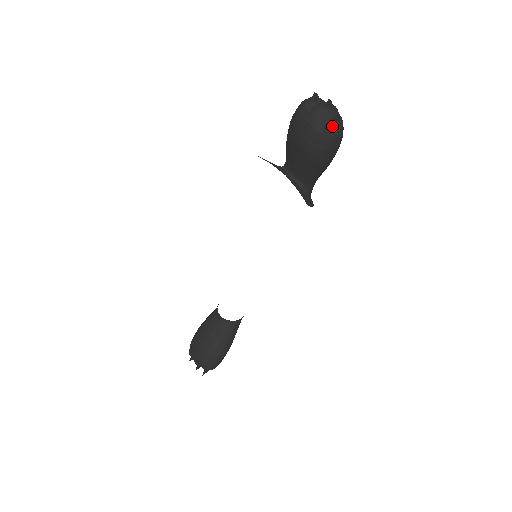
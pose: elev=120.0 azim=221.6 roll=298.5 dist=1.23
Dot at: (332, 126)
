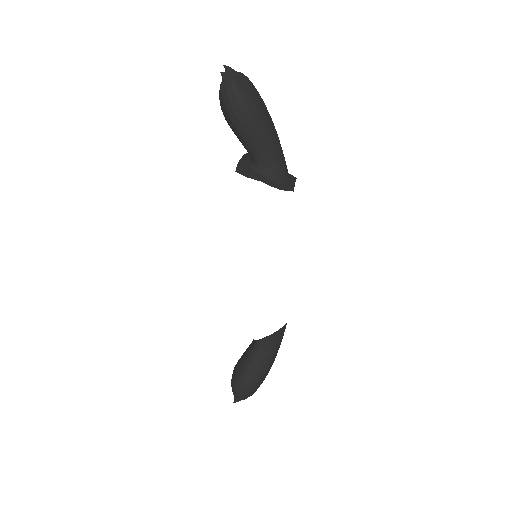
Dot at: (222, 84)
